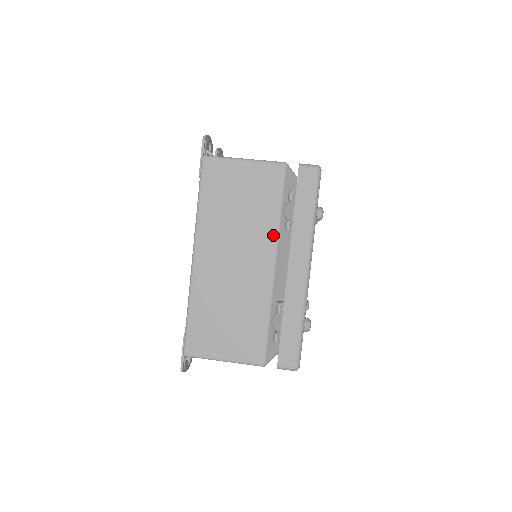
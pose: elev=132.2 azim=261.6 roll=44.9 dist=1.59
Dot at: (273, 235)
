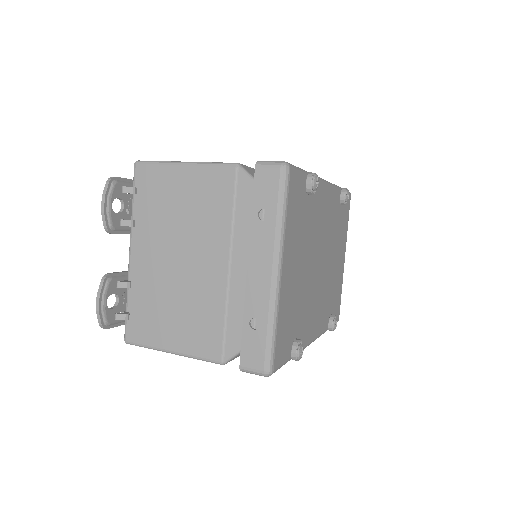
Dot at: occluded
